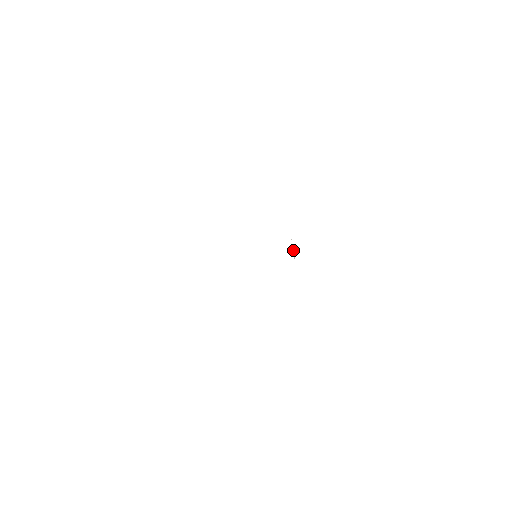
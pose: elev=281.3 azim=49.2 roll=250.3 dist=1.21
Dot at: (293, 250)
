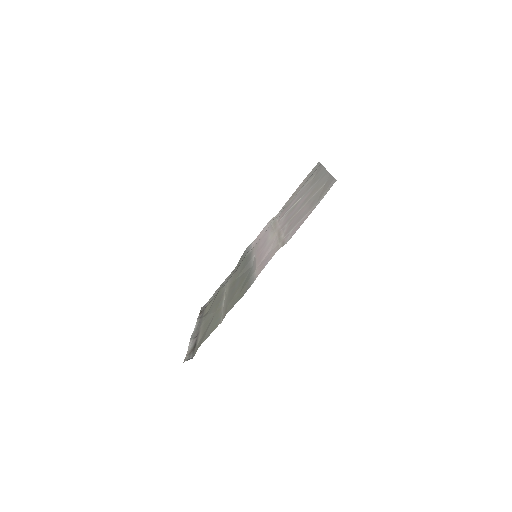
Dot at: (271, 224)
